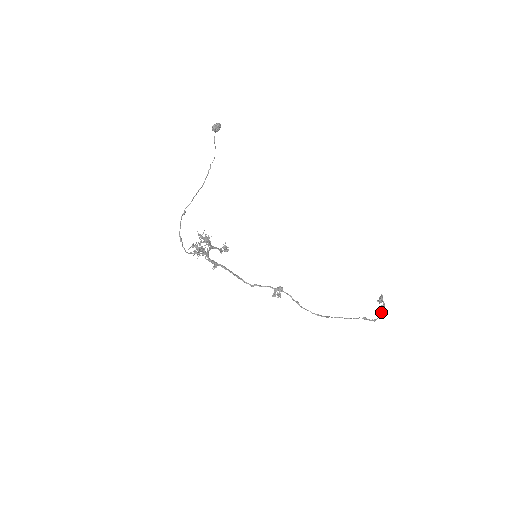
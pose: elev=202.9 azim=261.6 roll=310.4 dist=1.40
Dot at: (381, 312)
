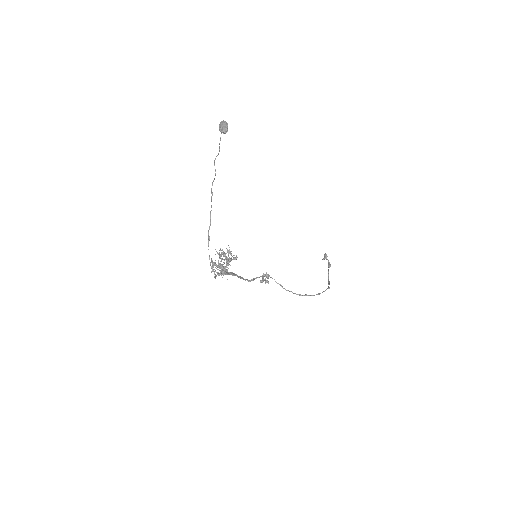
Dot at: occluded
